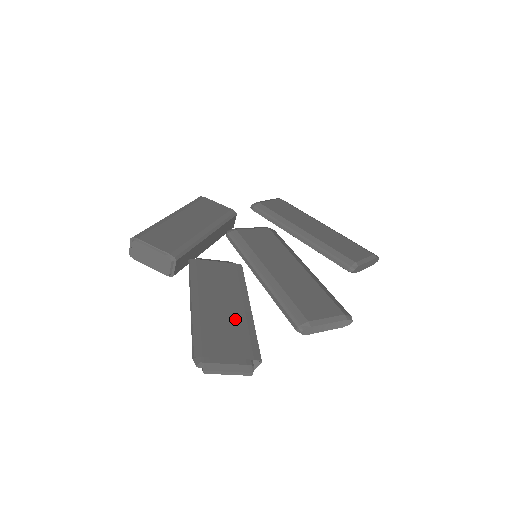
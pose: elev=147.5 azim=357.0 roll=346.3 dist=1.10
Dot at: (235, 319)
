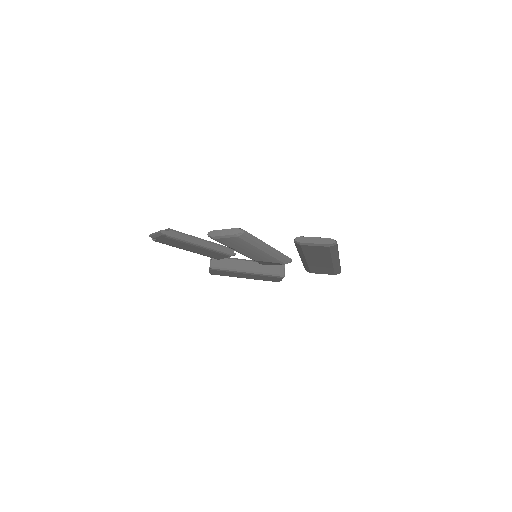
Dot at: occluded
